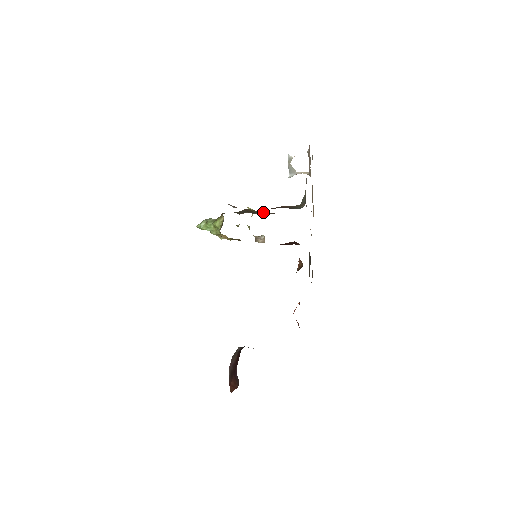
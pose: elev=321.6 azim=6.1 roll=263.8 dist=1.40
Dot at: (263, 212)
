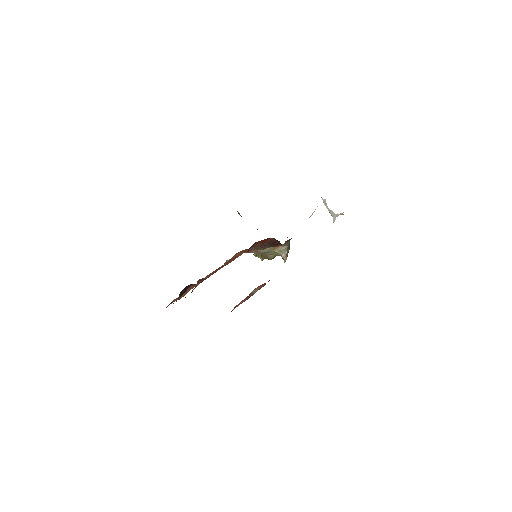
Dot at: occluded
